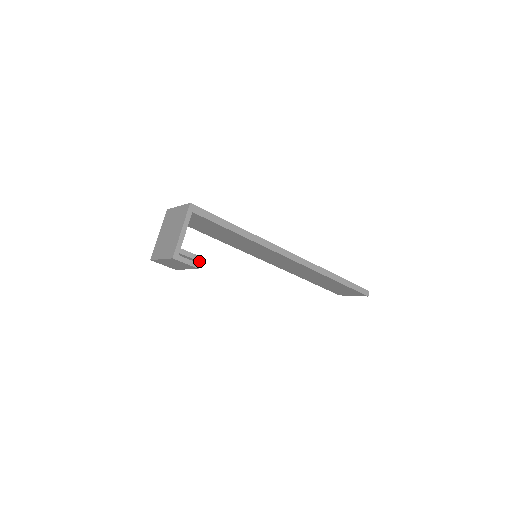
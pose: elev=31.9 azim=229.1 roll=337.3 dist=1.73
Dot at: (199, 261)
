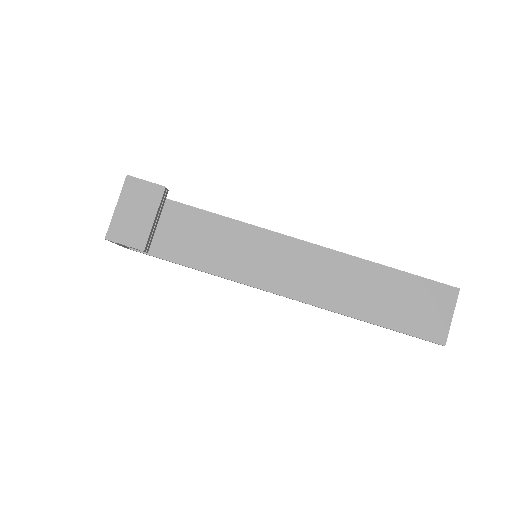
Dot at: occluded
